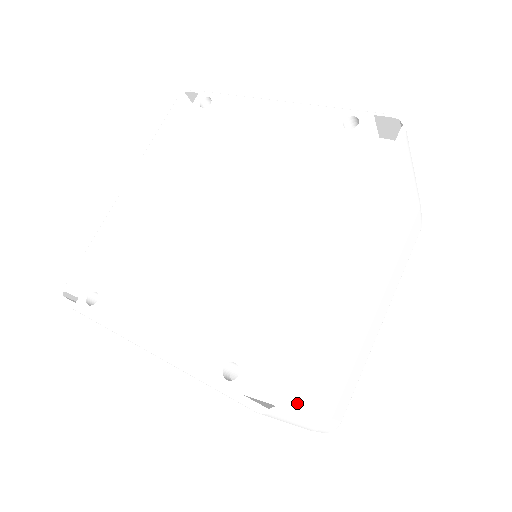
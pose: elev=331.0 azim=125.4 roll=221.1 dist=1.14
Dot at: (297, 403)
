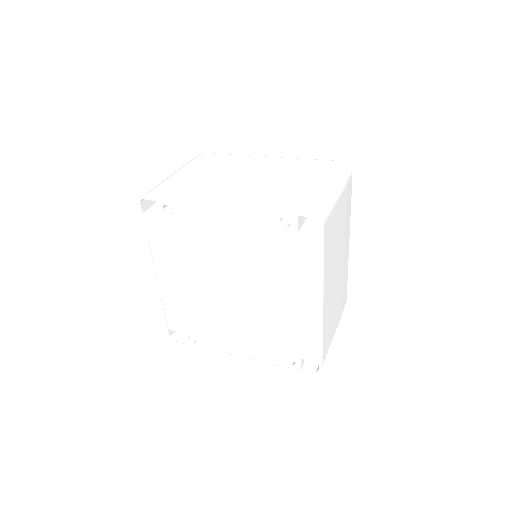
Dot at: occluded
